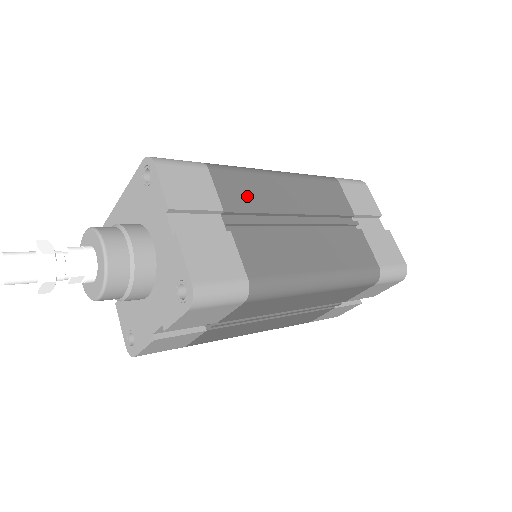
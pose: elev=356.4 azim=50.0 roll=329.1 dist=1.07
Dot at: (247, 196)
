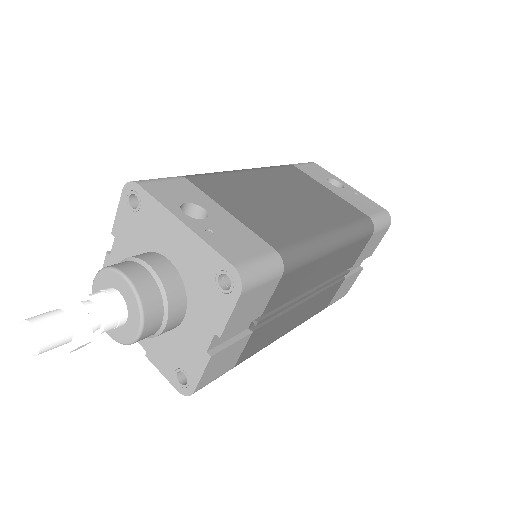
Dot at: (291, 290)
